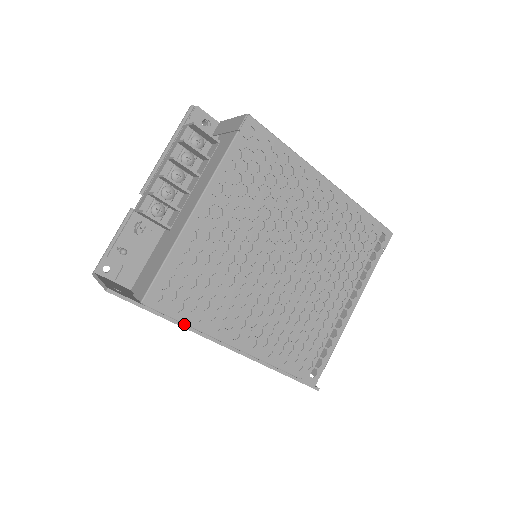
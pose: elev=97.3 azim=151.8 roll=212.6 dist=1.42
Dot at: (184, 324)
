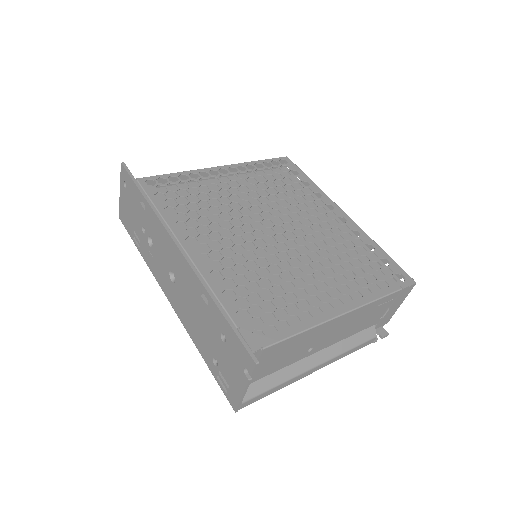
Dot at: (155, 208)
